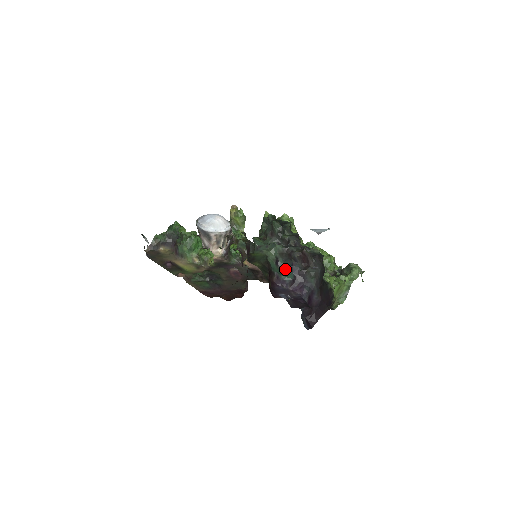
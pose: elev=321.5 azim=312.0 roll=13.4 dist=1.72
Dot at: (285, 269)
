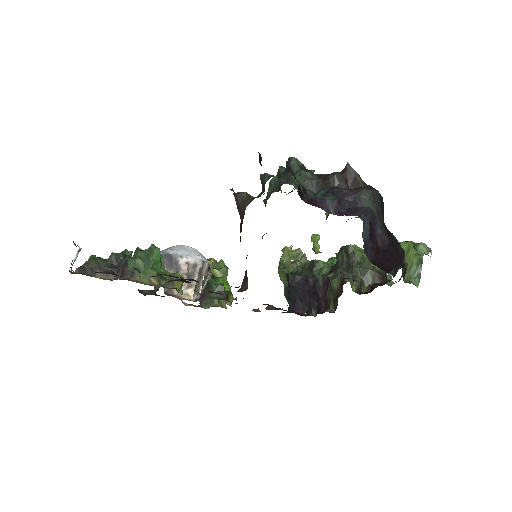
Dot at: (320, 195)
